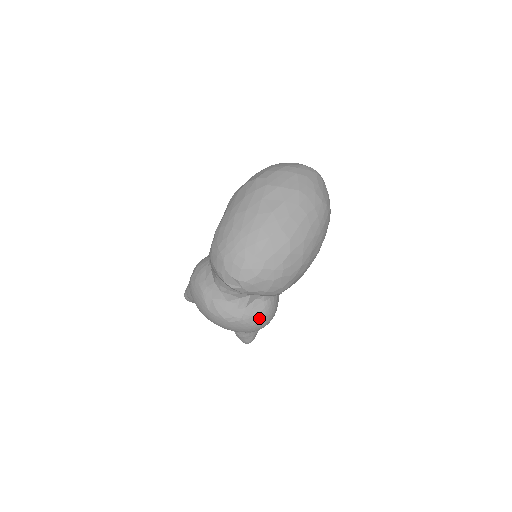
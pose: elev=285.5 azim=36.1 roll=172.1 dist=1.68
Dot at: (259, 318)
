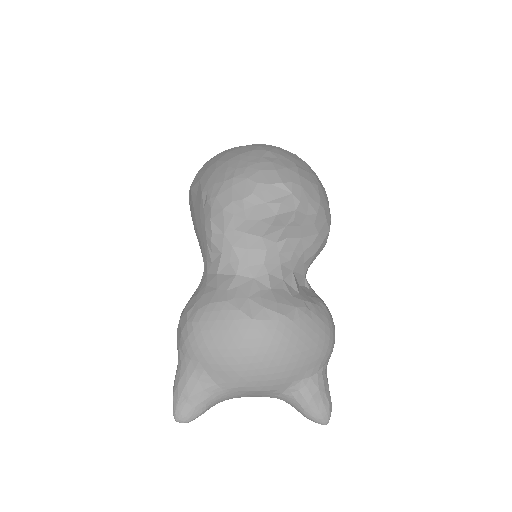
Dot at: (323, 309)
